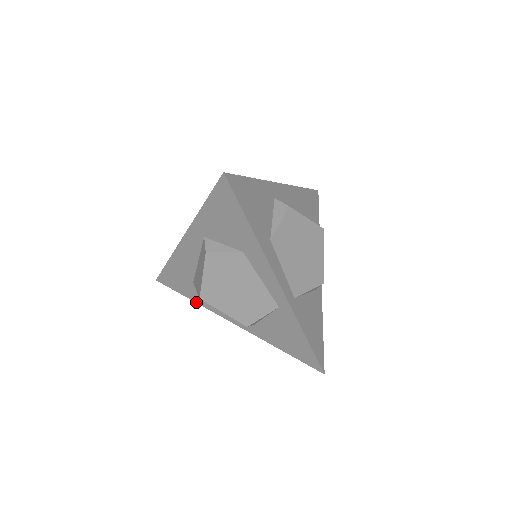
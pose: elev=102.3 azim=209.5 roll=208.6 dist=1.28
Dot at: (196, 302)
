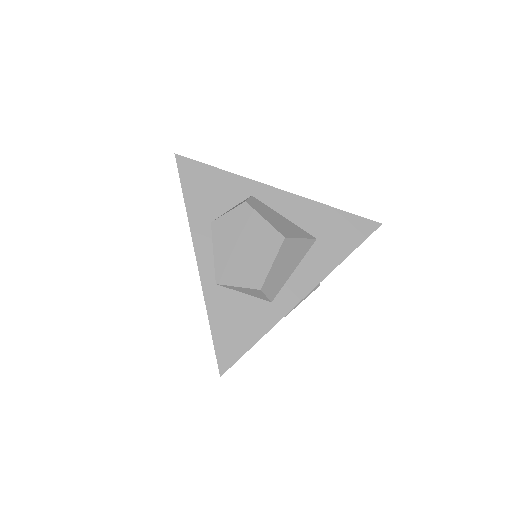
Dot at: occluded
